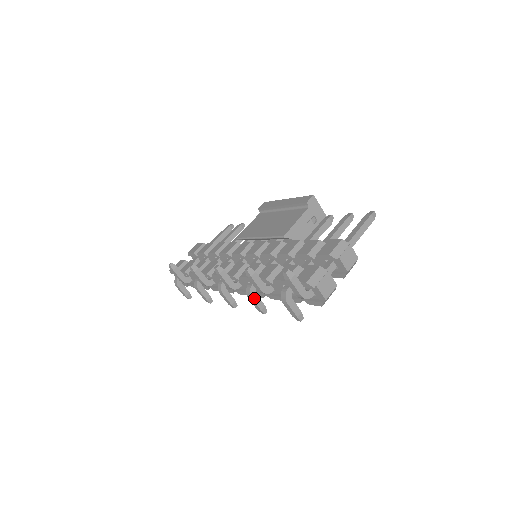
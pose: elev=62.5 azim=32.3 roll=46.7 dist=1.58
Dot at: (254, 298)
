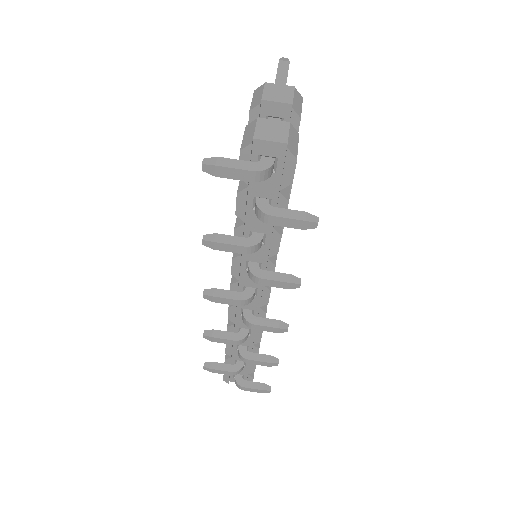
Dot at: (265, 277)
